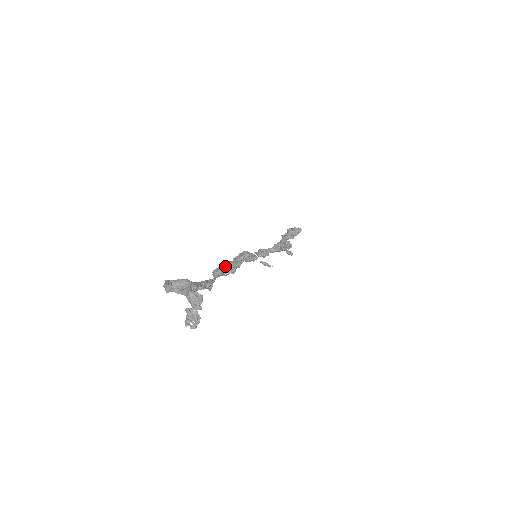
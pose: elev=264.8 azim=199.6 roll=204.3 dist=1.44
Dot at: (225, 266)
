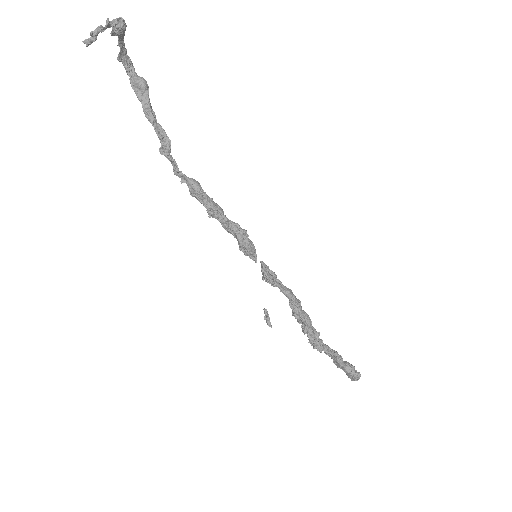
Dot at: (209, 199)
